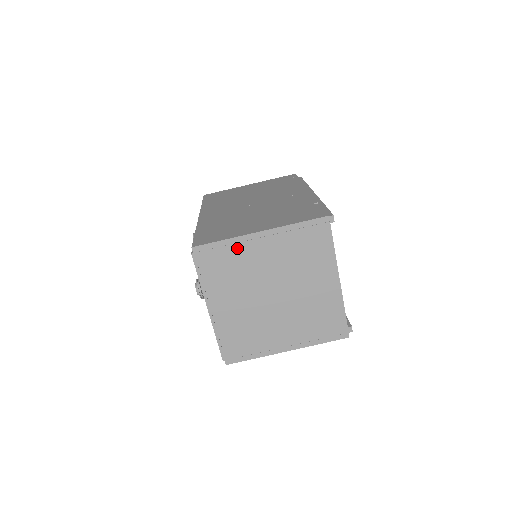
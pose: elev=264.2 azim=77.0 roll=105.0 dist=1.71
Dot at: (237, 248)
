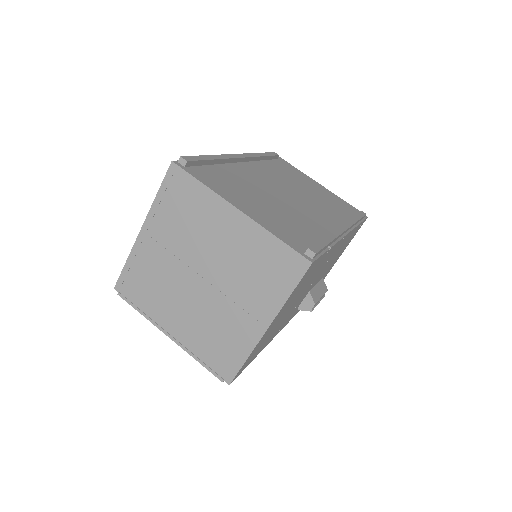
Dot at: (139, 260)
